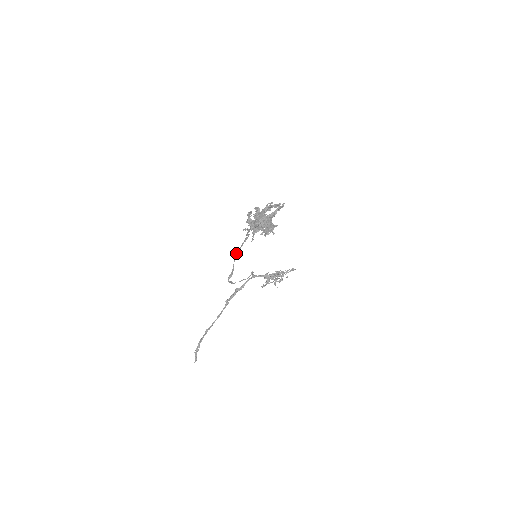
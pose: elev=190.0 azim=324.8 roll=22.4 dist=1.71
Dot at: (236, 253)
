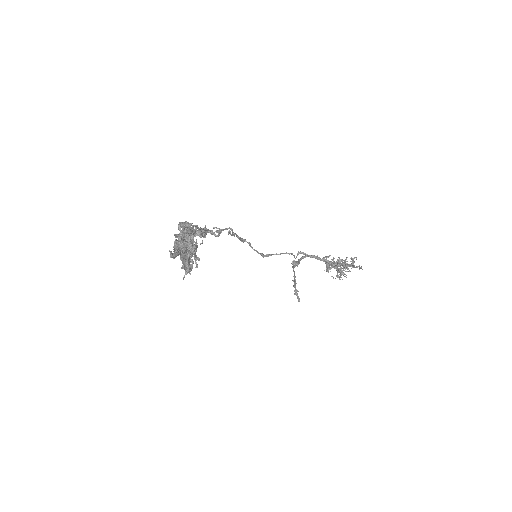
Dot at: (243, 240)
